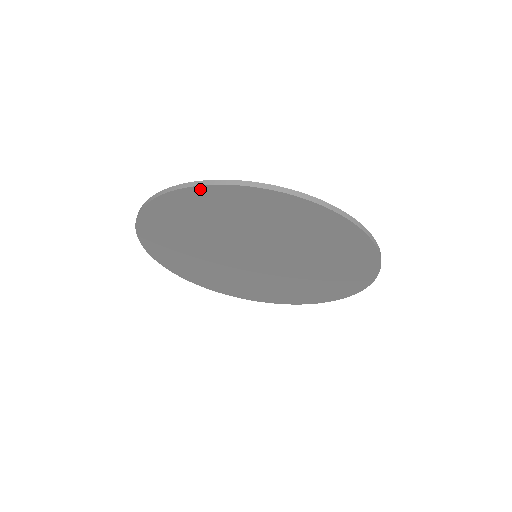
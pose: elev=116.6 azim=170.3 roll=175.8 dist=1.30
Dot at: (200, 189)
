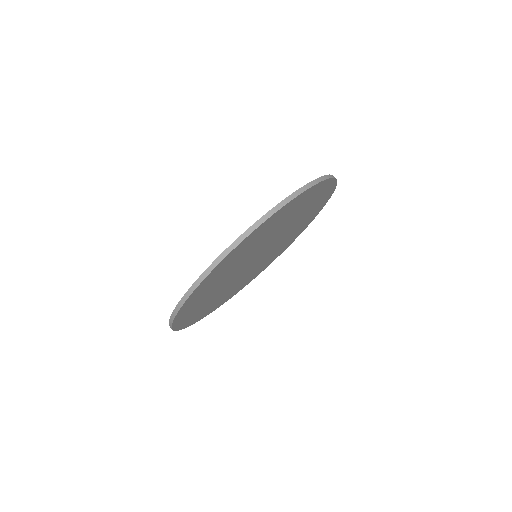
Dot at: (225, 258)
